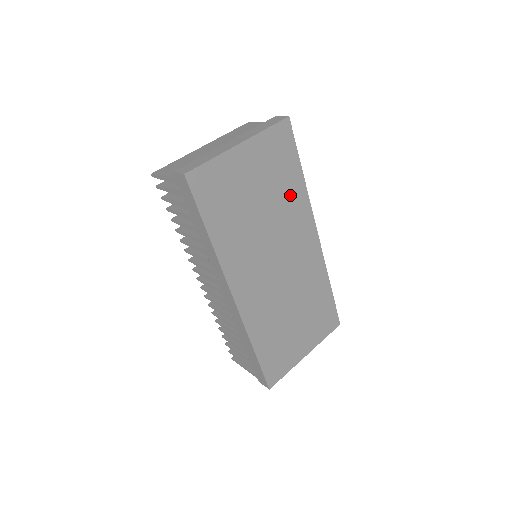
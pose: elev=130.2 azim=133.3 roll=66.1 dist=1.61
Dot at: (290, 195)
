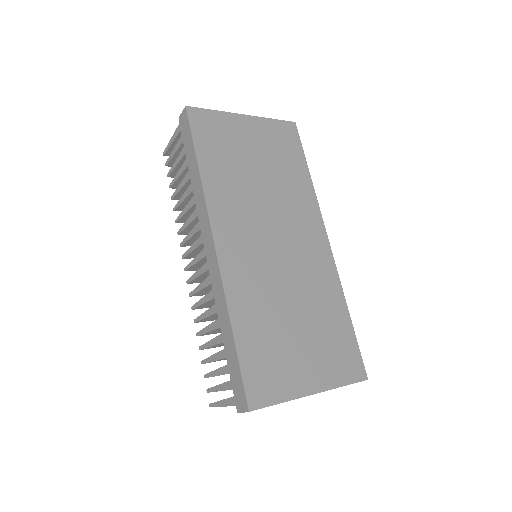
Dot at: (294, 183)
